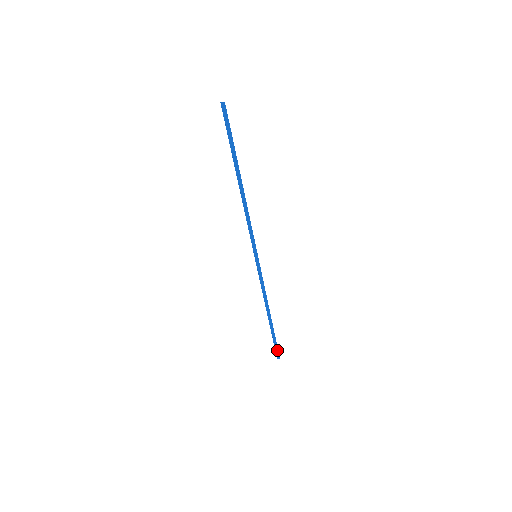
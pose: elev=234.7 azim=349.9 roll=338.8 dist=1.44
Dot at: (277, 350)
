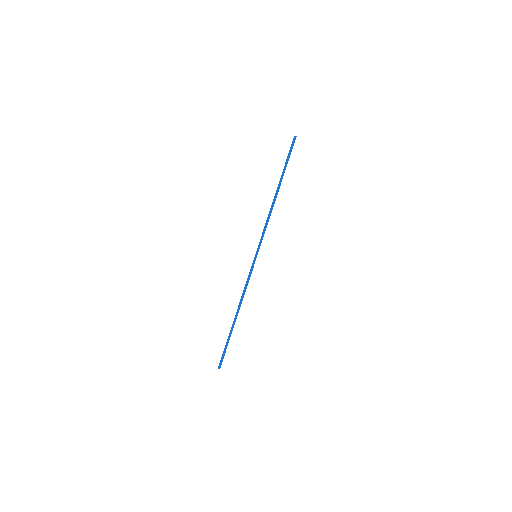
Dot at: (223, 358)
